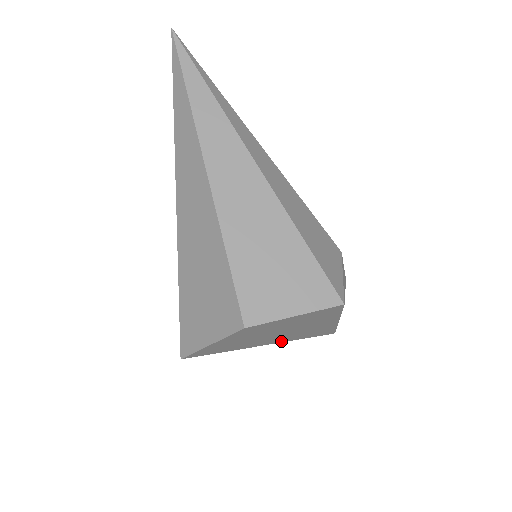
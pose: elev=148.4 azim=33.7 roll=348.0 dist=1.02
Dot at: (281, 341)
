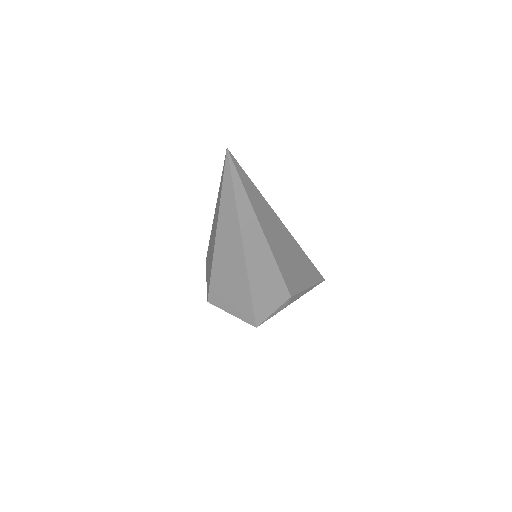
Dot at: occluded
